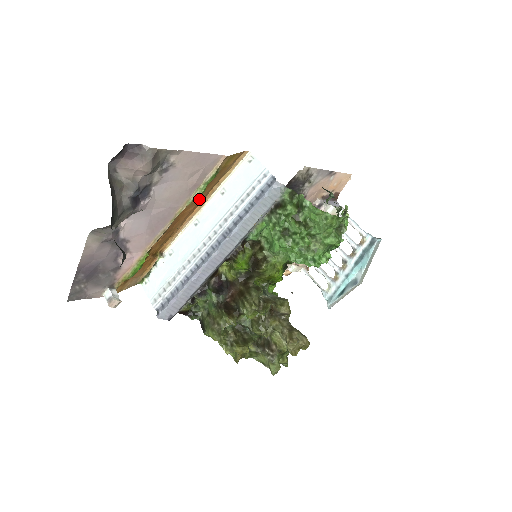
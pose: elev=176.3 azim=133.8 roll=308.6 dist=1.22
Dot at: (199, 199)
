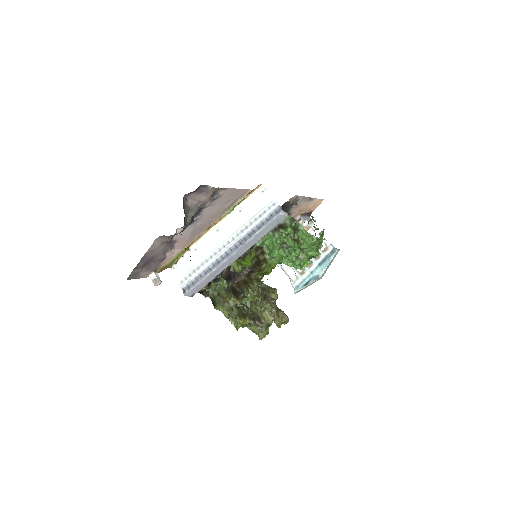
Dot at: occluded
